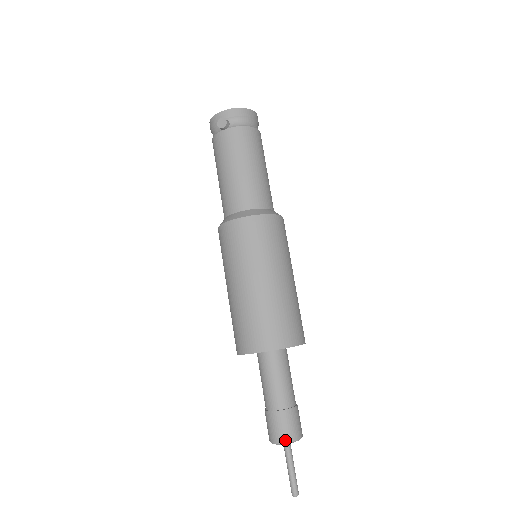
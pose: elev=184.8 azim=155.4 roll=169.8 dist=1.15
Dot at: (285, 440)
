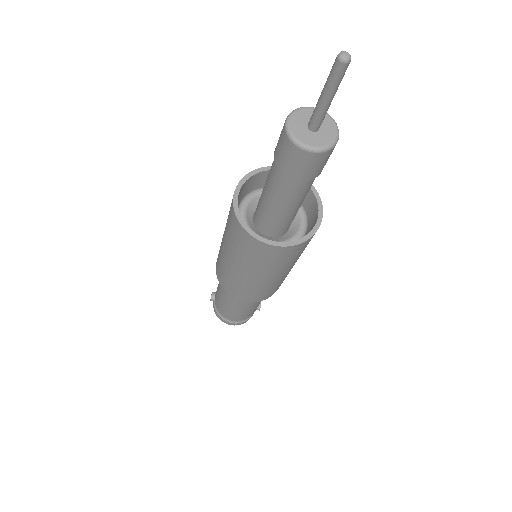
Dot at: (286, 119)
